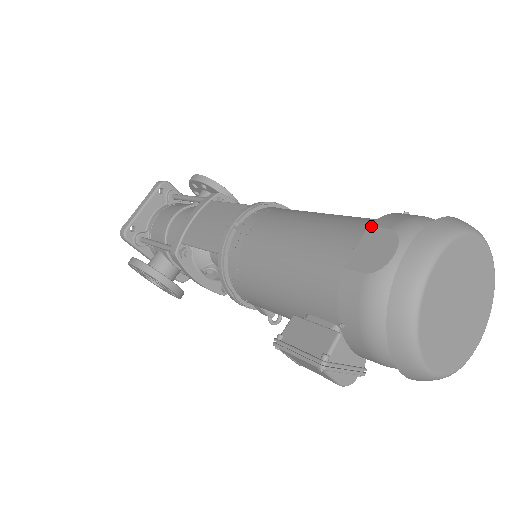
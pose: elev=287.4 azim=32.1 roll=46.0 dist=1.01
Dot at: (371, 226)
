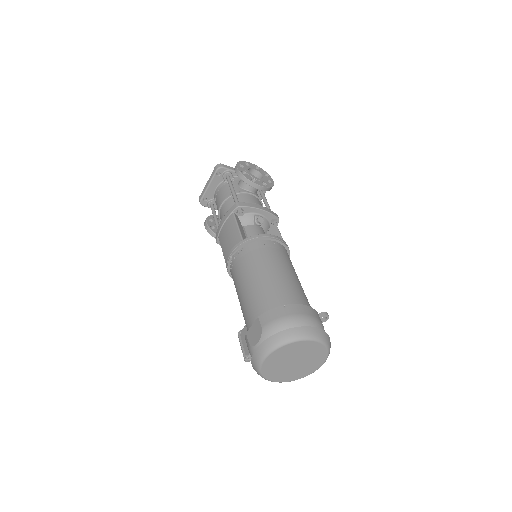
Dot at: (258, 318)
